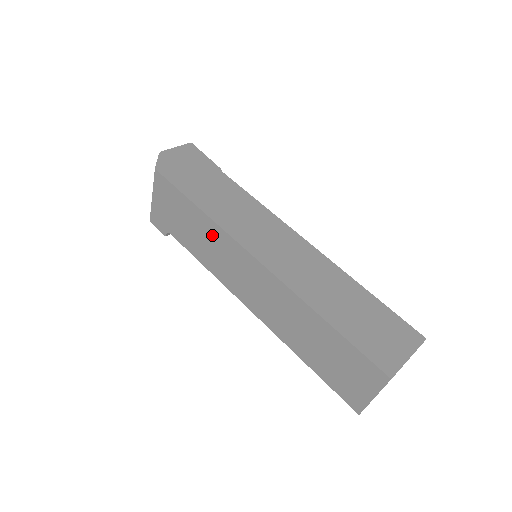
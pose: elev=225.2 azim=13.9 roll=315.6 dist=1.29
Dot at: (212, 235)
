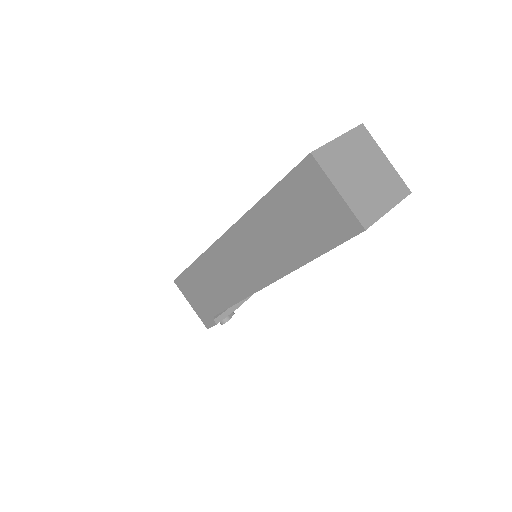
Dot at: (209, 269)
